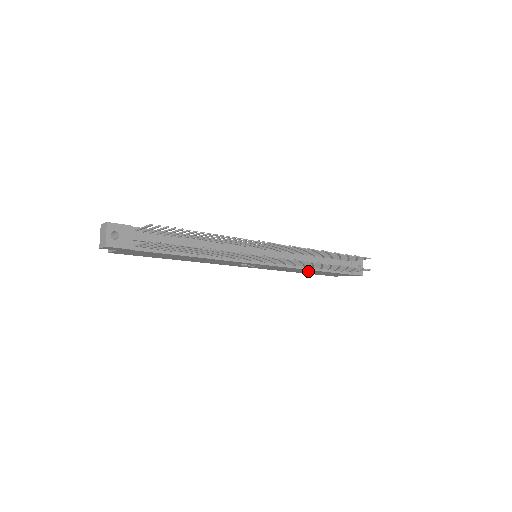
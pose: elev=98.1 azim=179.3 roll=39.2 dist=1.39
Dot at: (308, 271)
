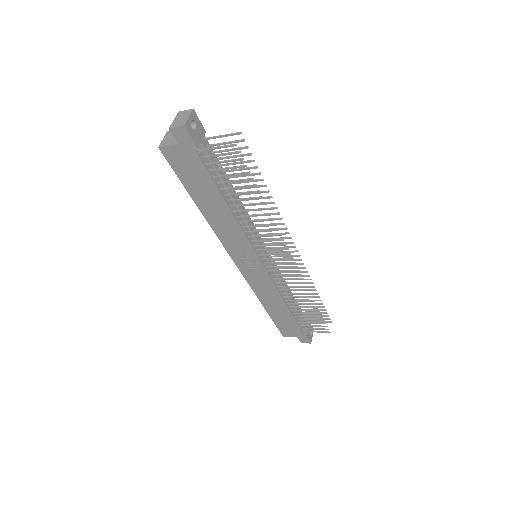
Dot at: (278, 307)
